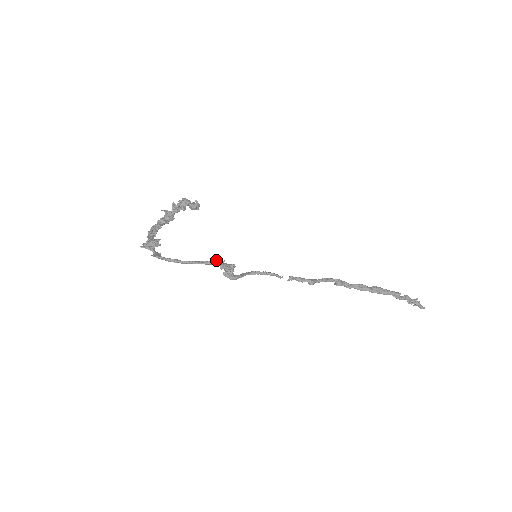
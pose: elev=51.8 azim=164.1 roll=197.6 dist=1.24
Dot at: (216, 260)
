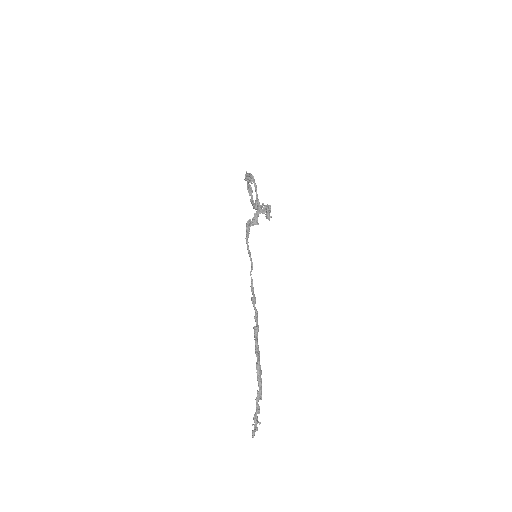
Dot at: occluded
